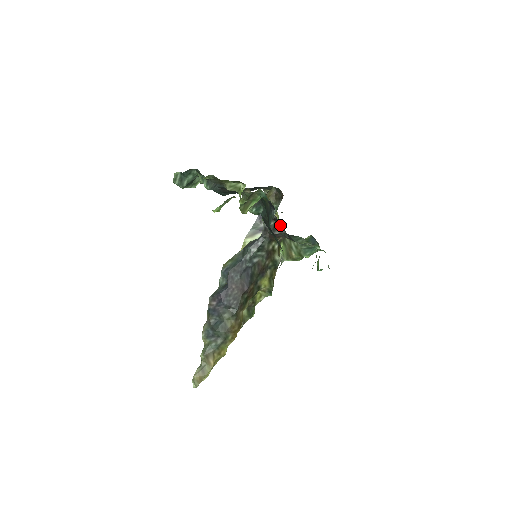
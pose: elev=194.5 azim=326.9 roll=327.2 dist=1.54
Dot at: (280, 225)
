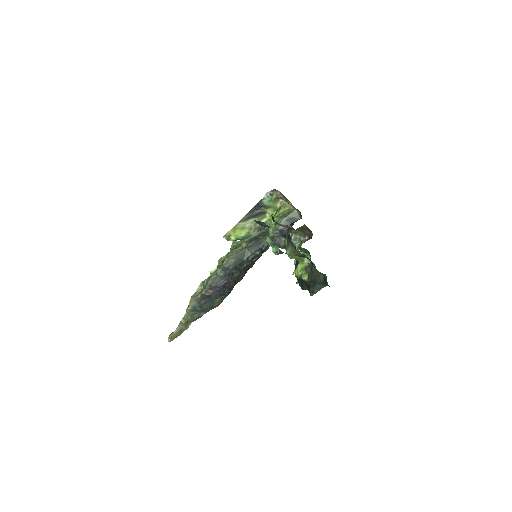
Dot at: occluded
